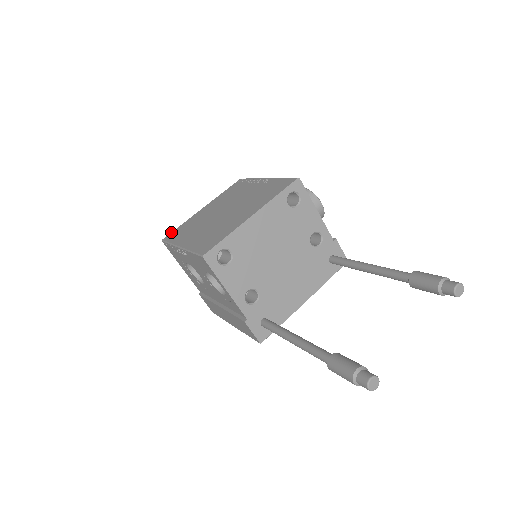
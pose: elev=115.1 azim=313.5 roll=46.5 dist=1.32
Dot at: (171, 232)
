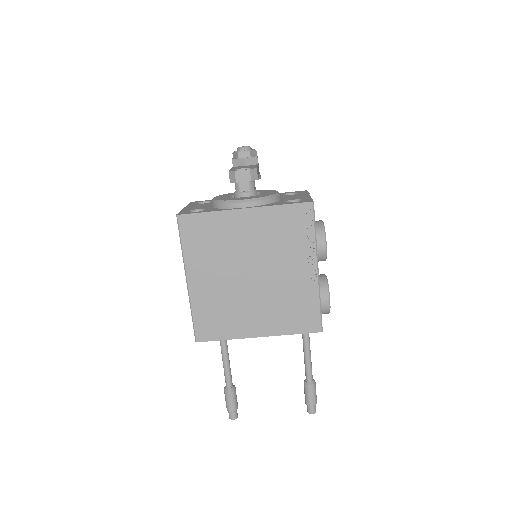
Dot at: (192, 214)
